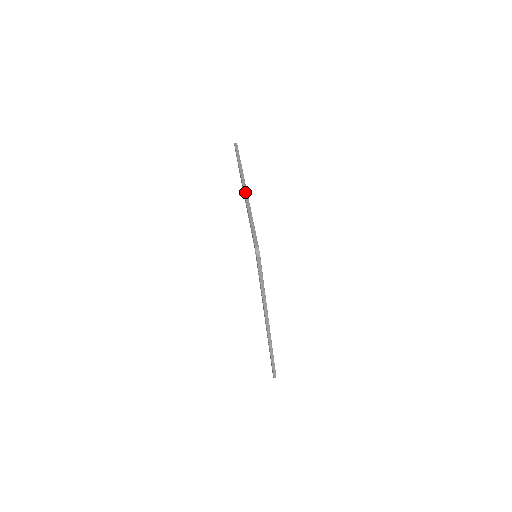
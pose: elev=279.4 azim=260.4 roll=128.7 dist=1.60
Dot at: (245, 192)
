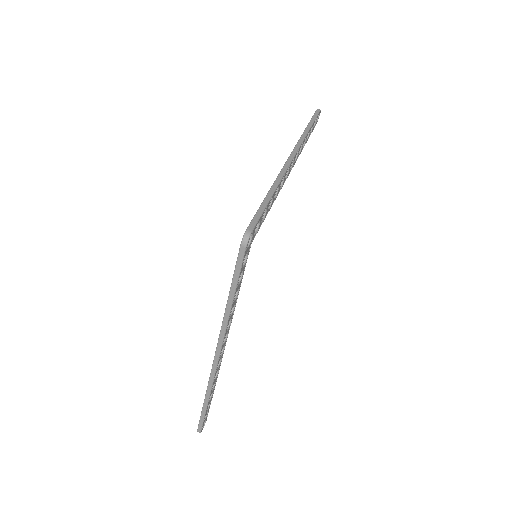
Dot at: (288, 160)
